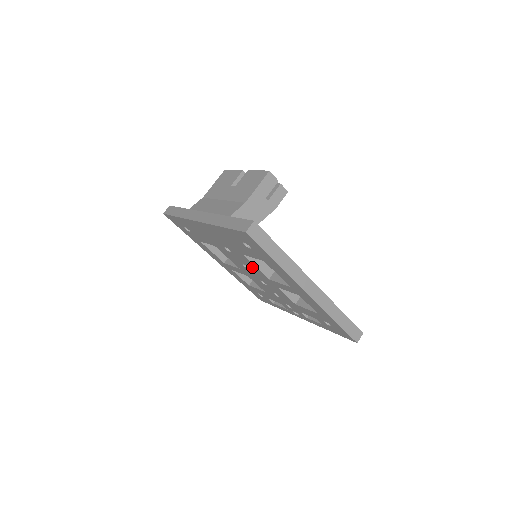
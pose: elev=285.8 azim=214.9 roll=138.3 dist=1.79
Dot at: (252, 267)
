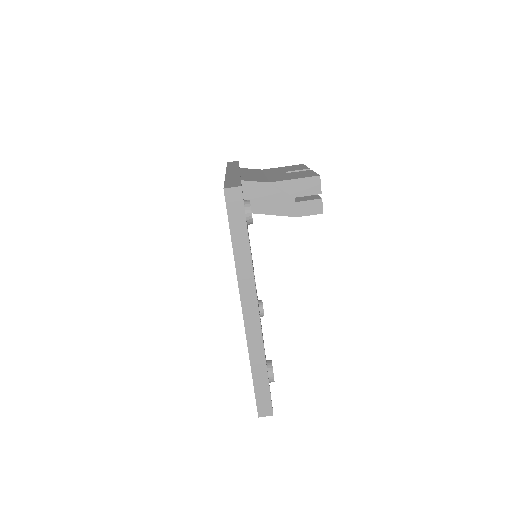
Dot at: occluded
